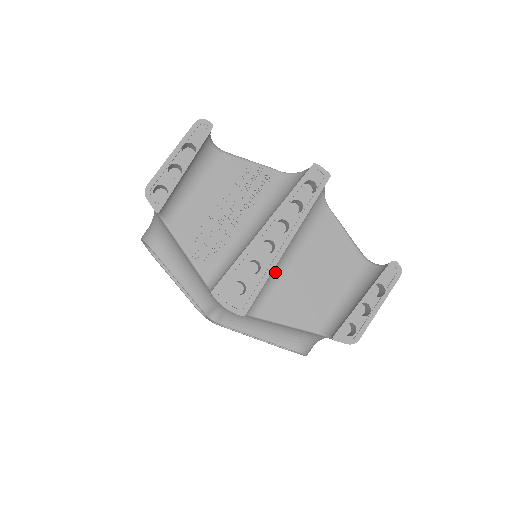
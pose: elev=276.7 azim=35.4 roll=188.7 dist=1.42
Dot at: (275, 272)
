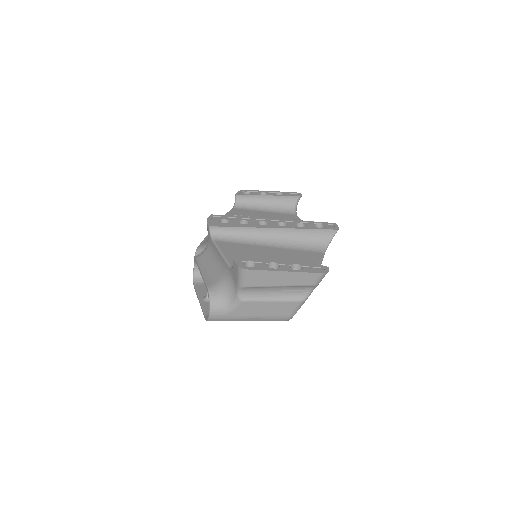
Dot at: (252, 239)
